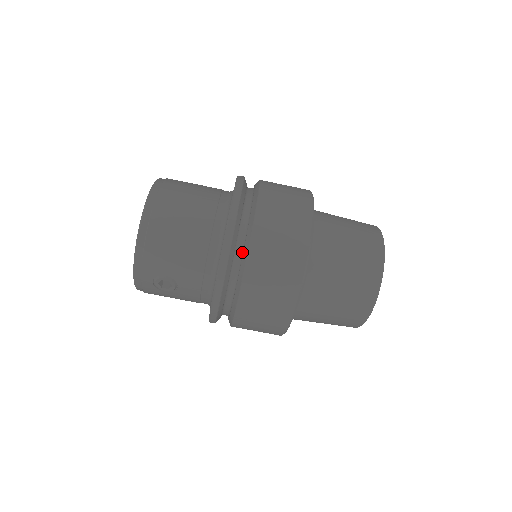
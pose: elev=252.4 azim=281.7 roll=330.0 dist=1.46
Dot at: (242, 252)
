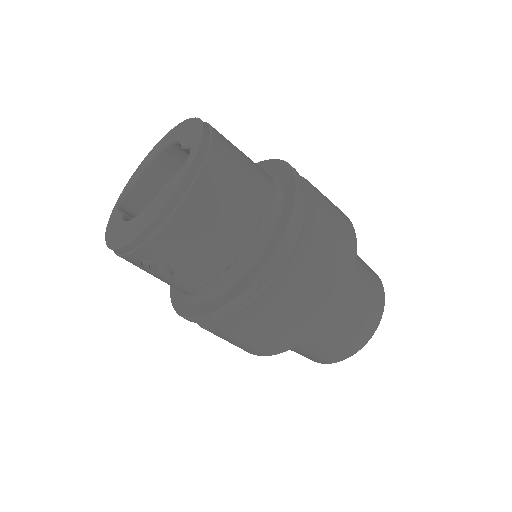
Dot at: (272, 281)
